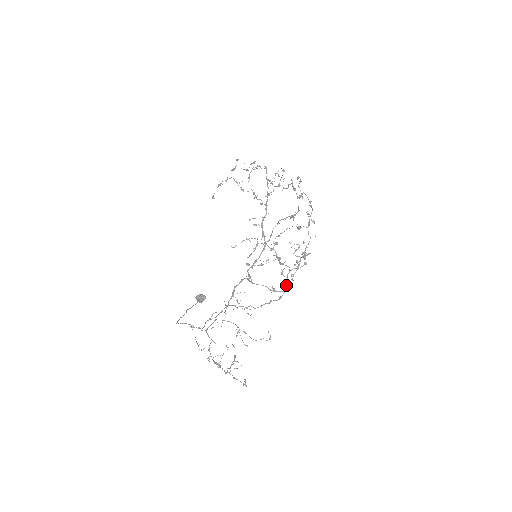
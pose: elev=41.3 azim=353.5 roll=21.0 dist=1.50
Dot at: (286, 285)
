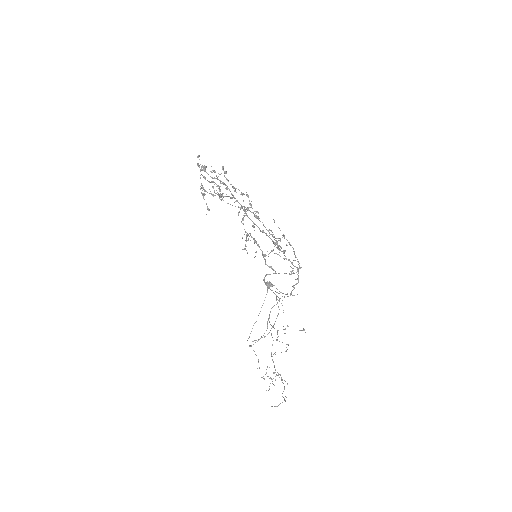
Dot at: (294, 266)
